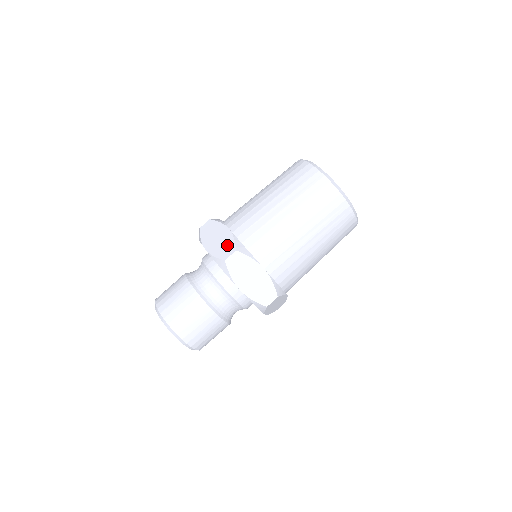
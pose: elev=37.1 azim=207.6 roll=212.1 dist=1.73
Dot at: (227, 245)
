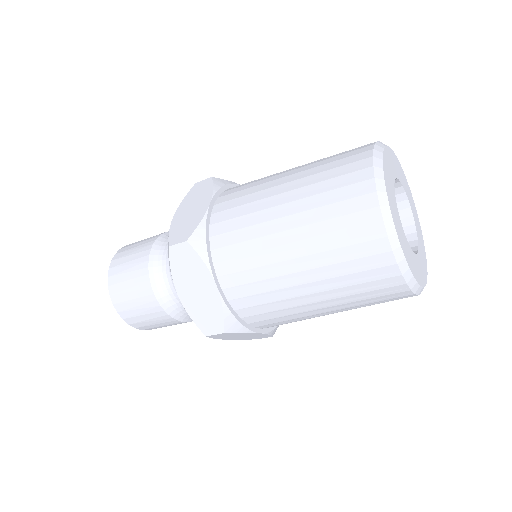
Dot at: (211, 315)
